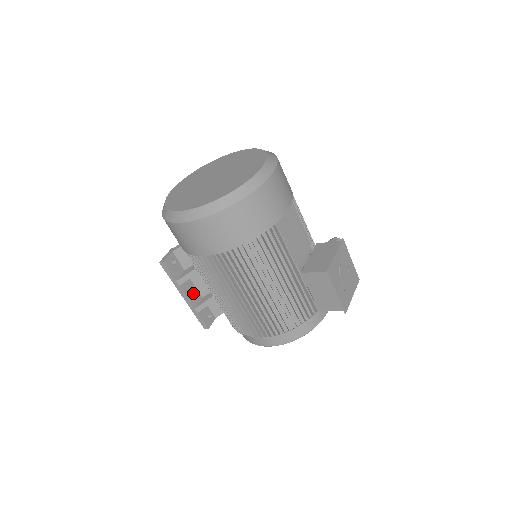
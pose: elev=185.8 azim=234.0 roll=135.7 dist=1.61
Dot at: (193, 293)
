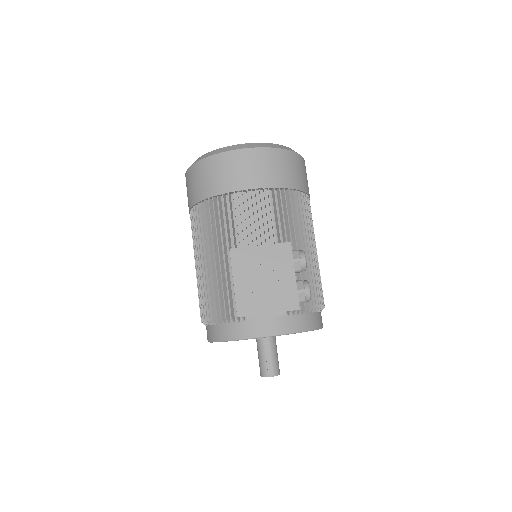
Dot at: occluded
